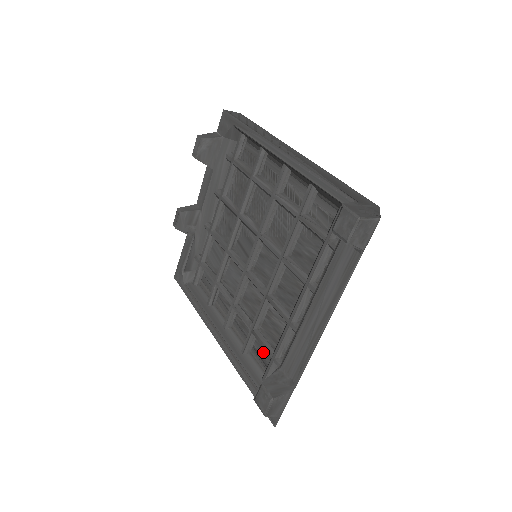
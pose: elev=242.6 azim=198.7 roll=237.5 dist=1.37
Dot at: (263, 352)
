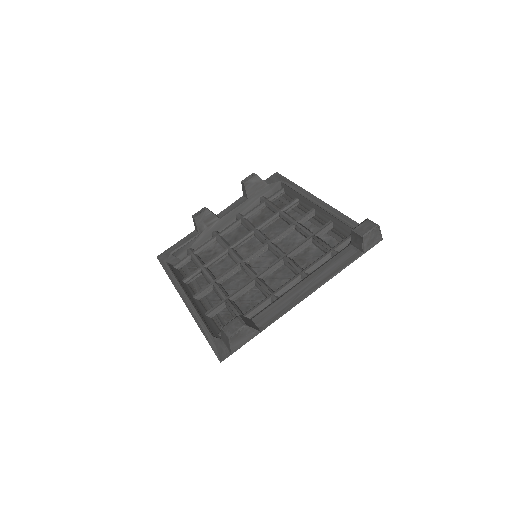
Dot at: (227, 318)
